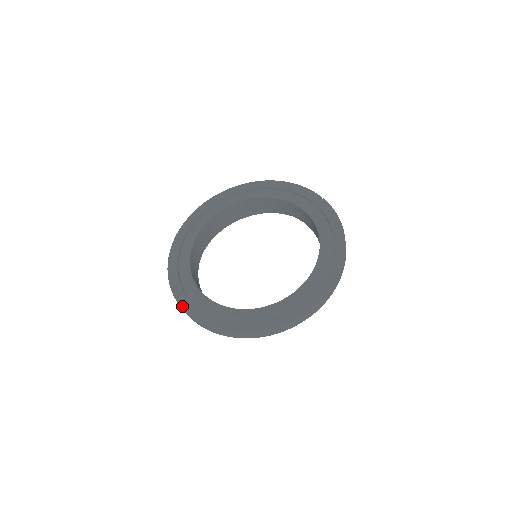
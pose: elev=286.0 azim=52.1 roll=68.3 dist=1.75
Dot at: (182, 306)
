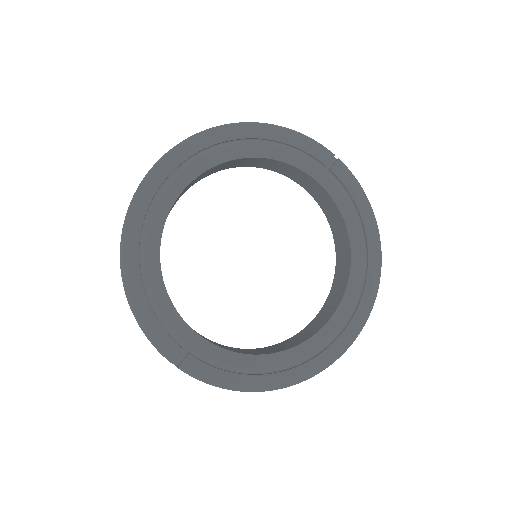
Dot at: (183, 369)
